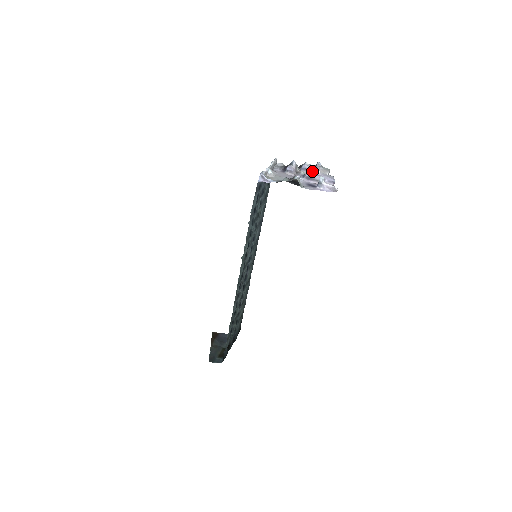
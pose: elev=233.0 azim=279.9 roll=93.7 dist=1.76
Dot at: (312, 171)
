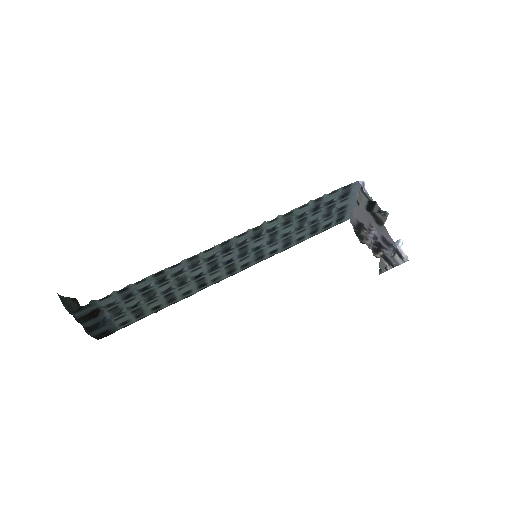
Dot at: occluded
